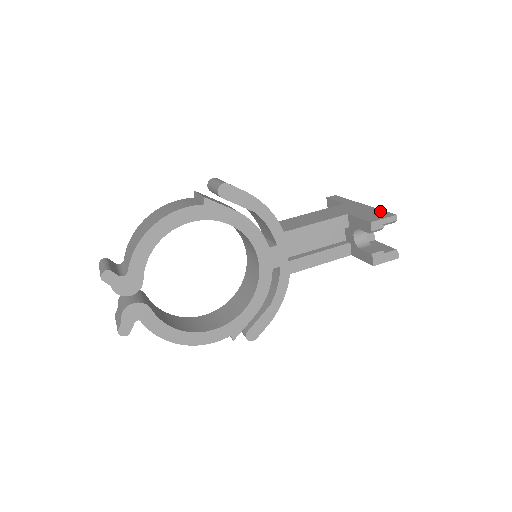
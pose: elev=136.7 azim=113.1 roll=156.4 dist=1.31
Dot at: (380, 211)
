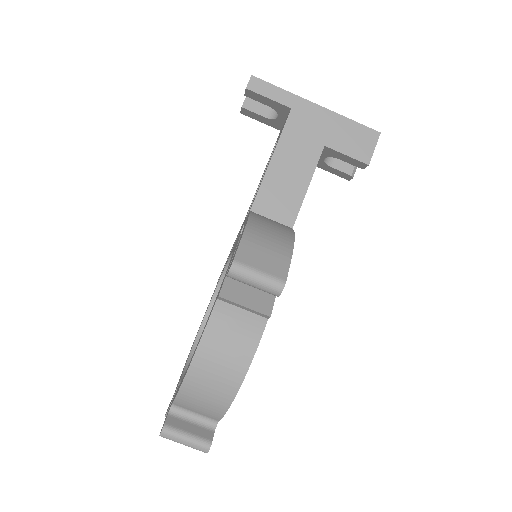
Dot at: (356, 127)
